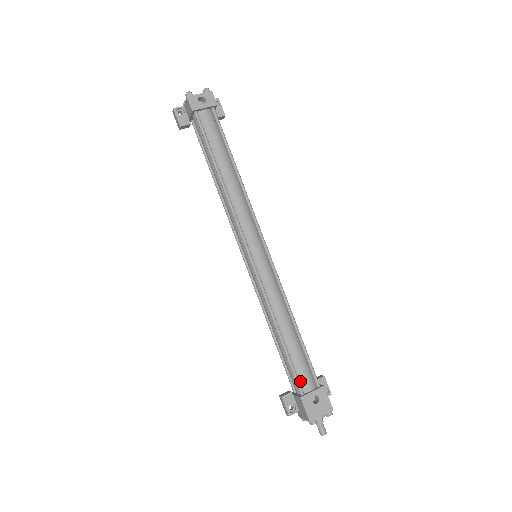
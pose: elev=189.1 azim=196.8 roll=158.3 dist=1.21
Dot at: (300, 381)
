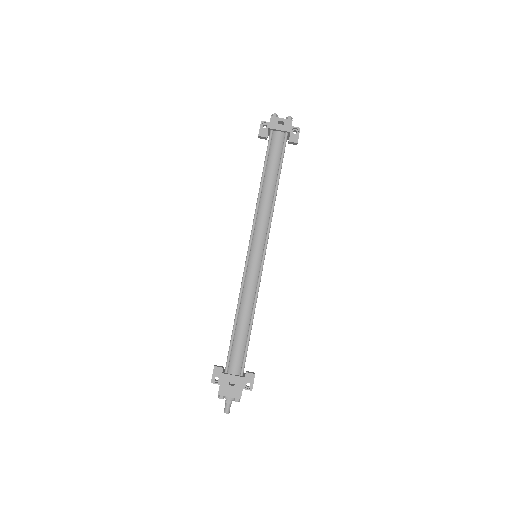
Dot at: (230, 362)
